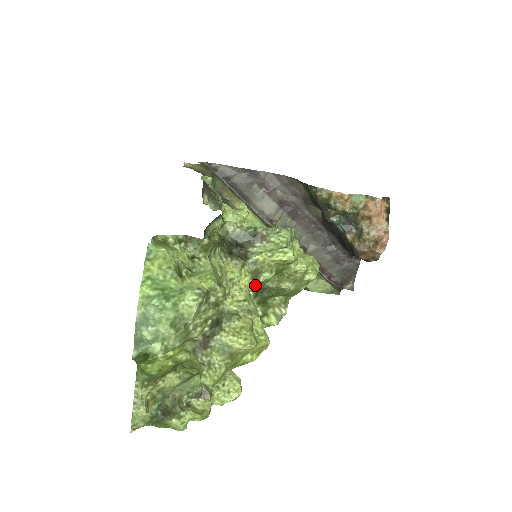
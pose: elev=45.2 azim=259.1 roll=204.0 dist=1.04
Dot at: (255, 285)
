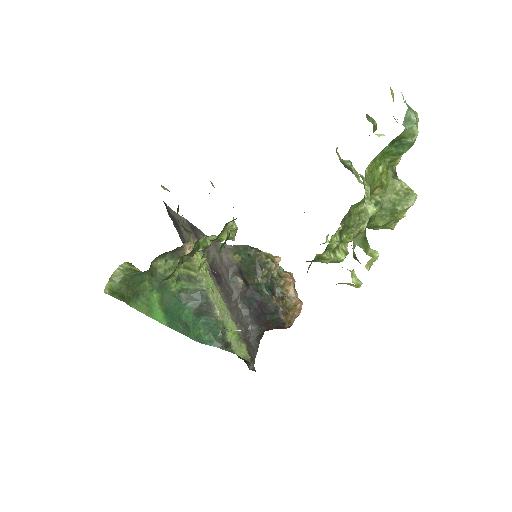
Dot at: occluded
